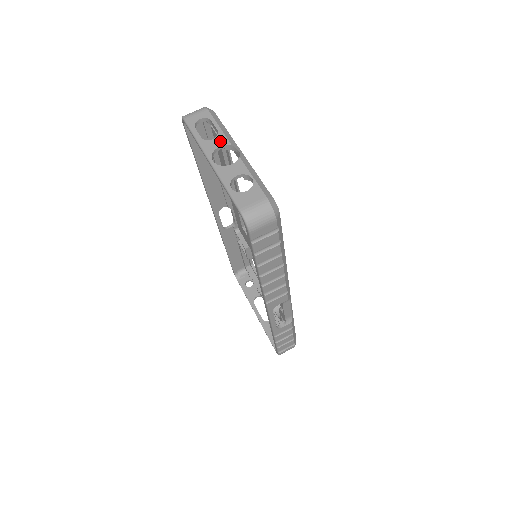
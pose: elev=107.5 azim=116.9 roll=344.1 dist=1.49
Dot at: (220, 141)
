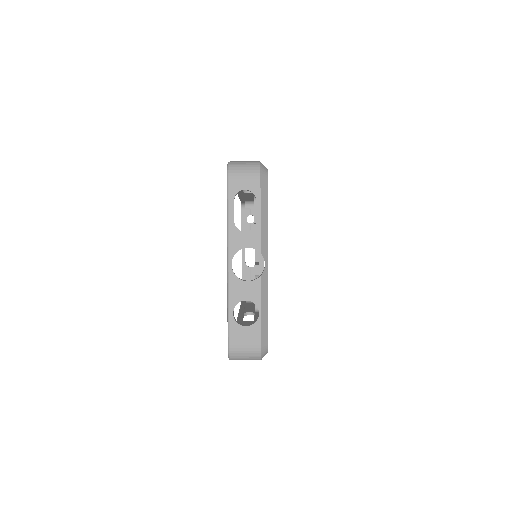
Dot at: (251, 240)
